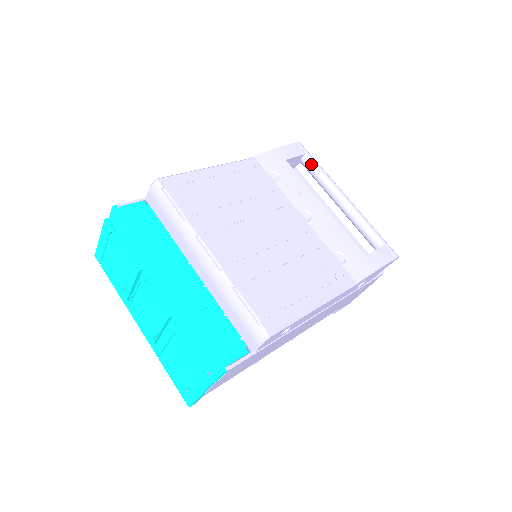
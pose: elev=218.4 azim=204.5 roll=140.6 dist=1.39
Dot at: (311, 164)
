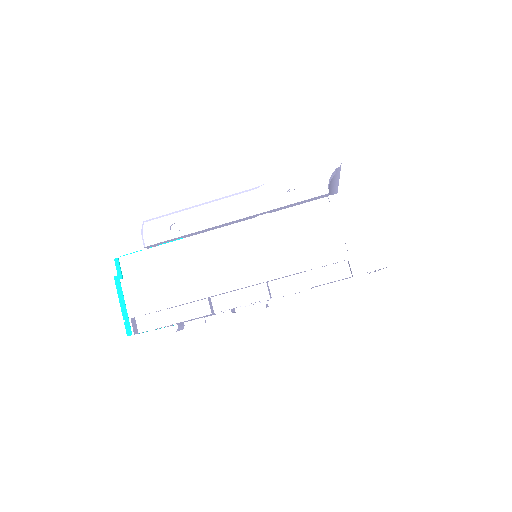
Dot at: occluded
